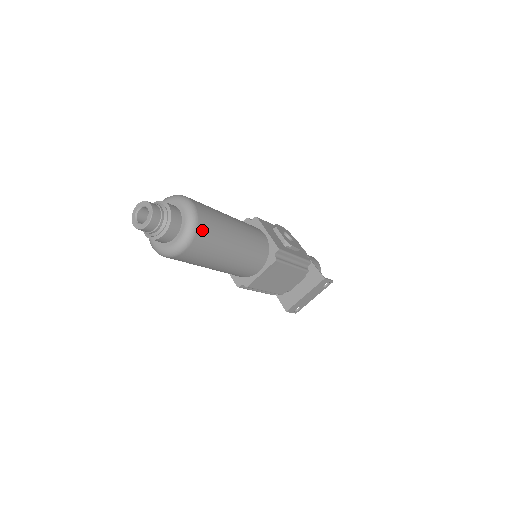
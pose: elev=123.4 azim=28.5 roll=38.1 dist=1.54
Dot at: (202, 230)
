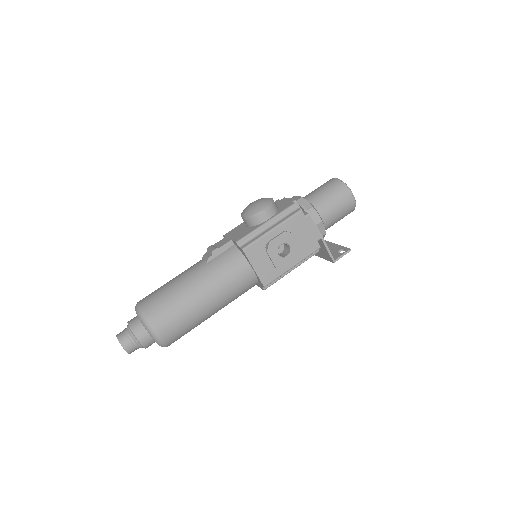
Dot at: (173, 341)
